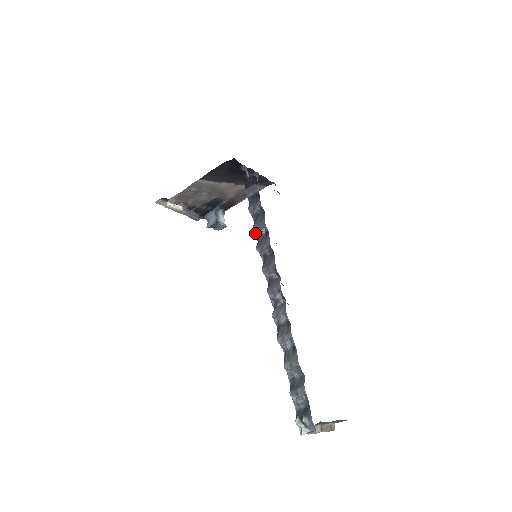
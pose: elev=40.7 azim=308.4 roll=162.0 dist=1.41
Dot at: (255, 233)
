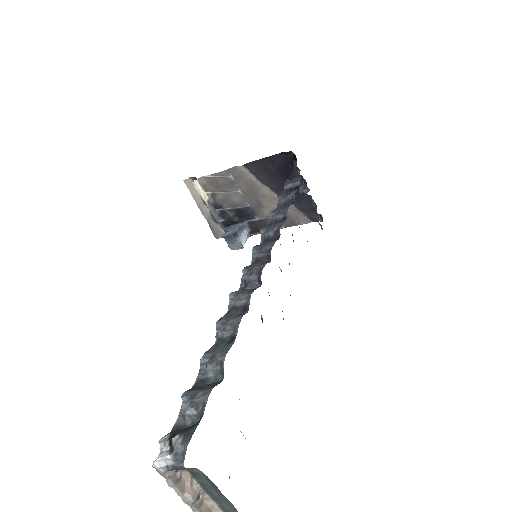
Dot at: (270, 218)
